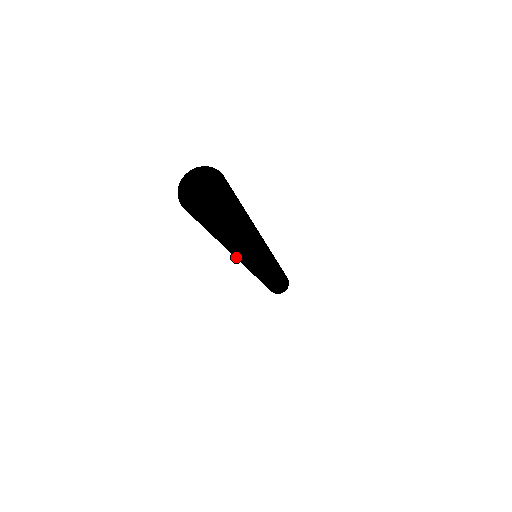
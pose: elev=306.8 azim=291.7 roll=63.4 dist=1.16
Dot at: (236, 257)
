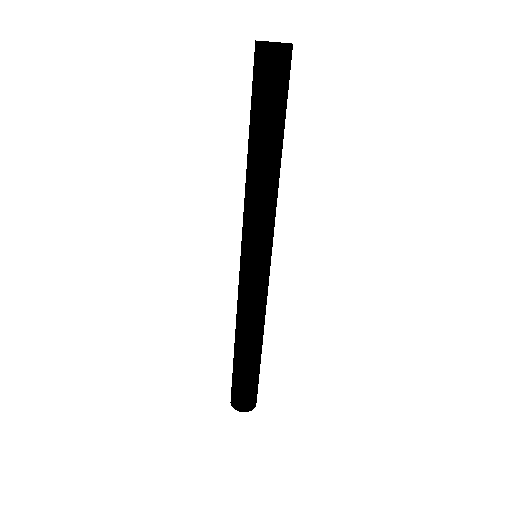
Dot at: (267, 203)
